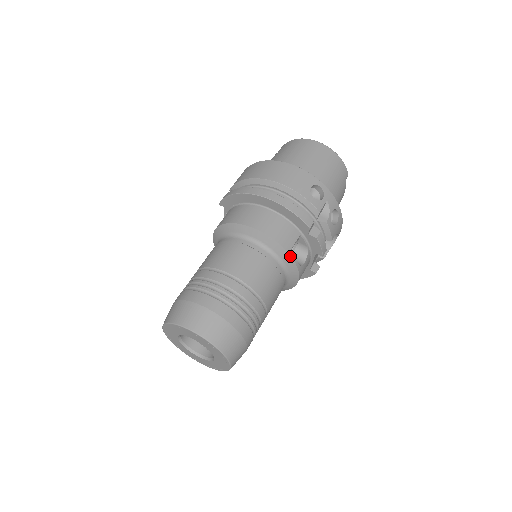
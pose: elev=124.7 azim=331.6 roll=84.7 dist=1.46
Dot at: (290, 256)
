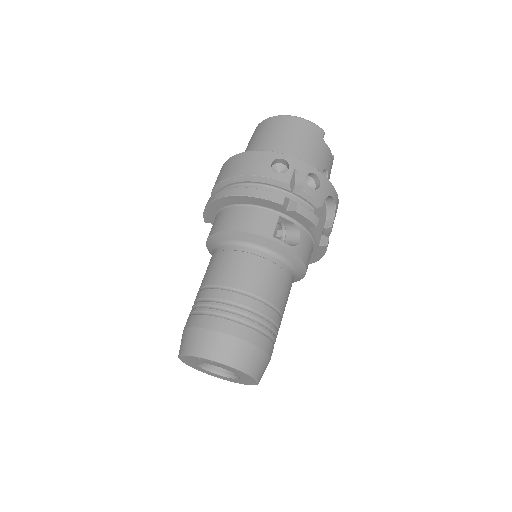
Dot at: (275, 242)
